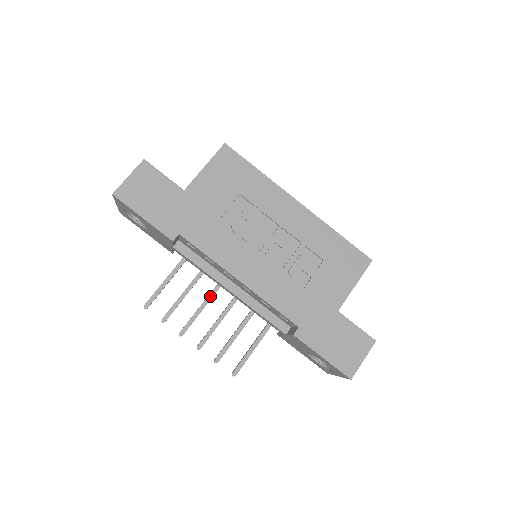
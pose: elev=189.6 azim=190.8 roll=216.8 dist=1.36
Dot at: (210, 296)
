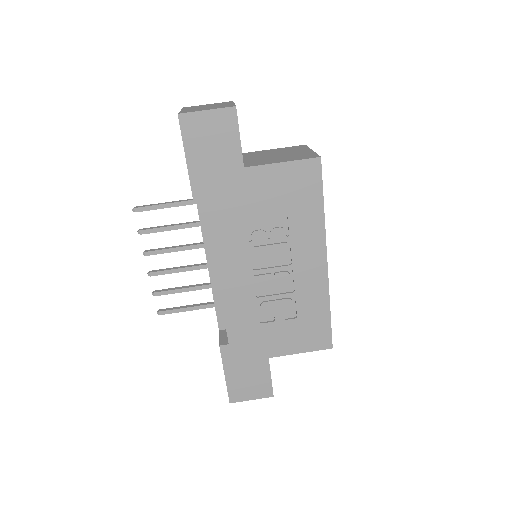
Dot at: (193, 247)
